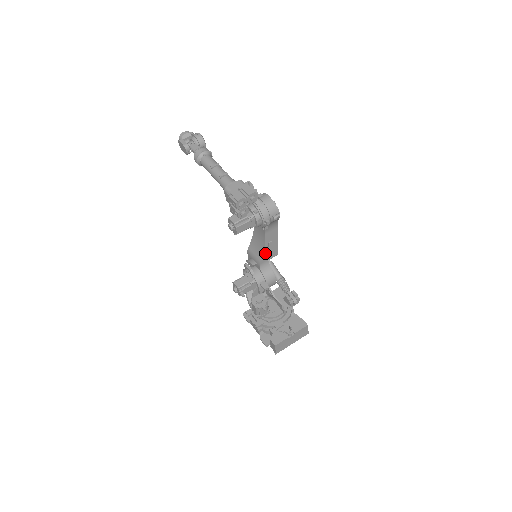
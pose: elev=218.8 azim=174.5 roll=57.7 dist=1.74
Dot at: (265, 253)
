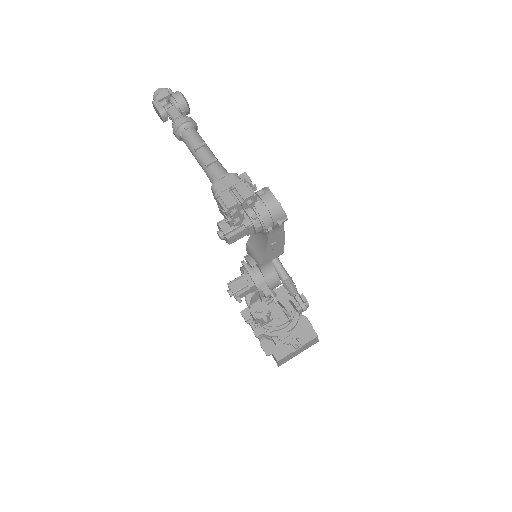
Dot at: (267, 254)
